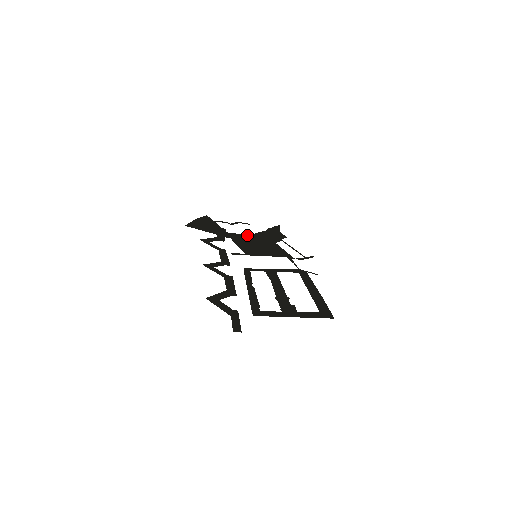
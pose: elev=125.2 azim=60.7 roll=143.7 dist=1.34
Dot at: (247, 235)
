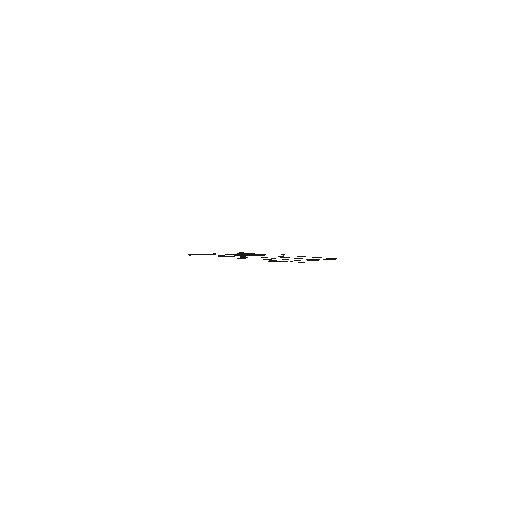
Dot at: (232, 254)
